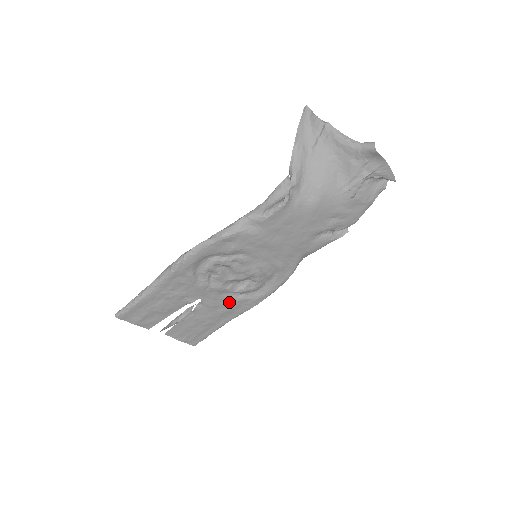
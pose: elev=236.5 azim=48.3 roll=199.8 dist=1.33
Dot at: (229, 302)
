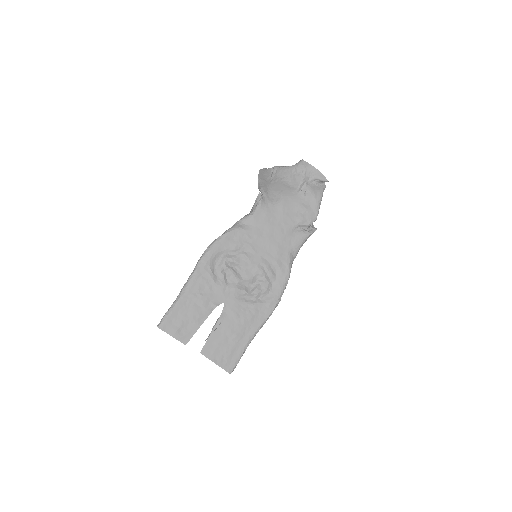
Dot at: (248, 307)
